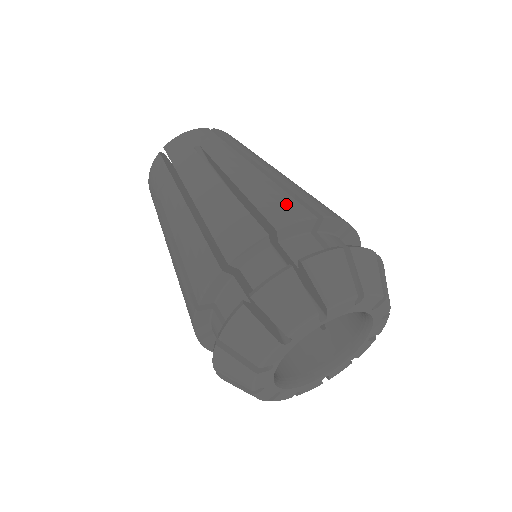
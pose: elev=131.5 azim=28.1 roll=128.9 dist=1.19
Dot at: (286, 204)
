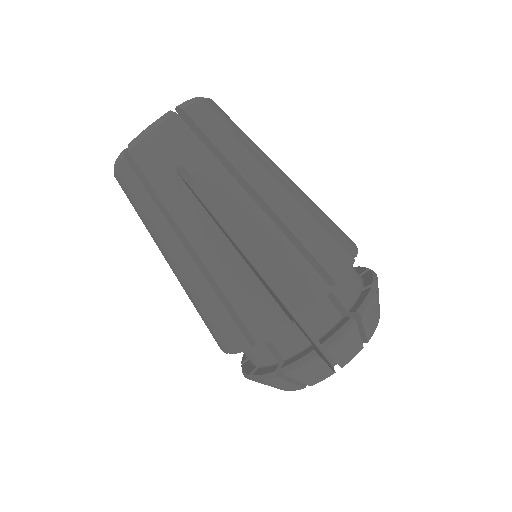
Dot at: (302, 276)
